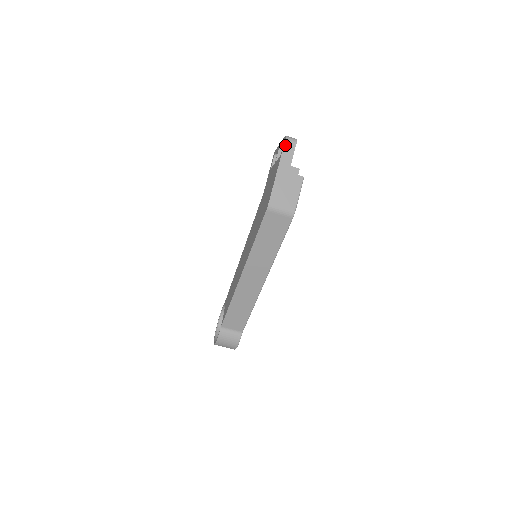
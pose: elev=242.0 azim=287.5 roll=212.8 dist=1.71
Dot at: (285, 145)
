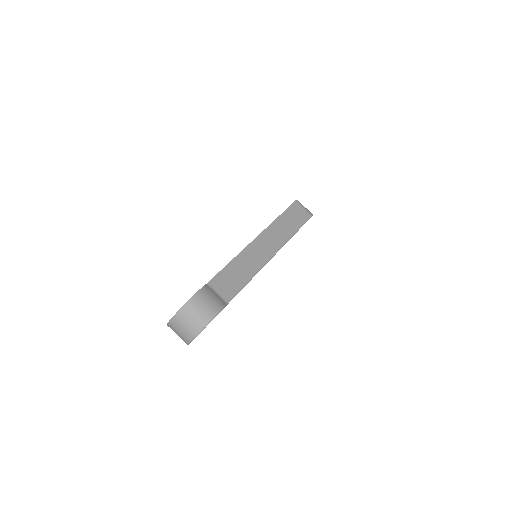
Dot at: occluded
